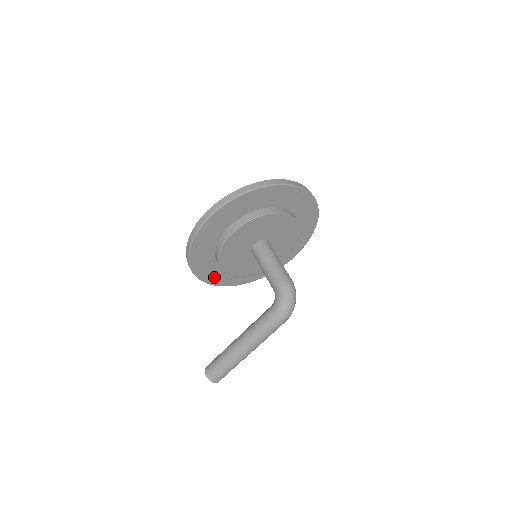
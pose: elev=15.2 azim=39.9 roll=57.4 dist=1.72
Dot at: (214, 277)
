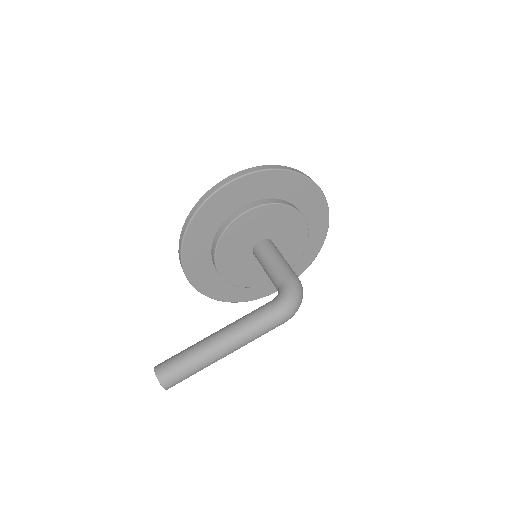
Dot at: (196, 269)
